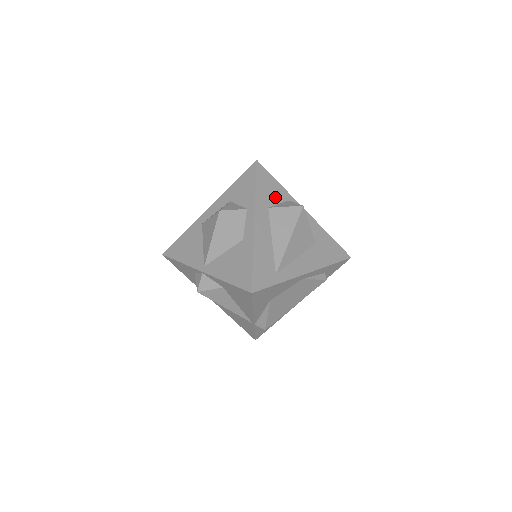
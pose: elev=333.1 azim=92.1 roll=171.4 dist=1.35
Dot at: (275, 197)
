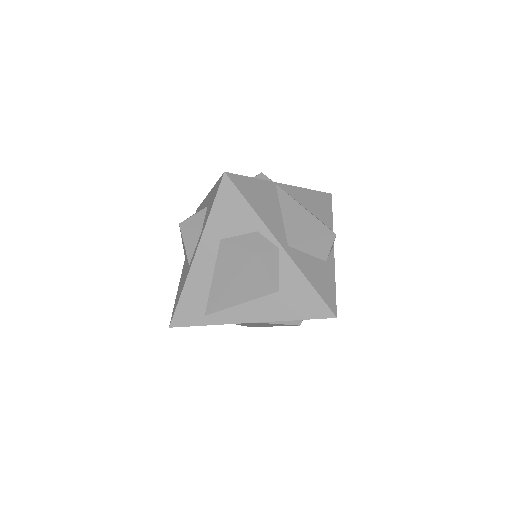
Dot at: (236, 226)
